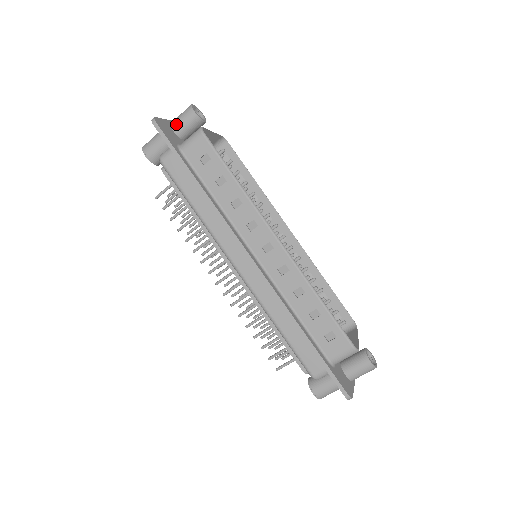
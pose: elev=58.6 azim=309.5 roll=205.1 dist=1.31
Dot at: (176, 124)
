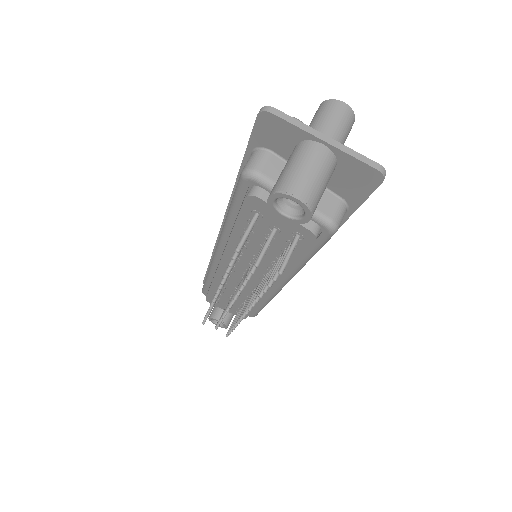
Dot at: occluded
